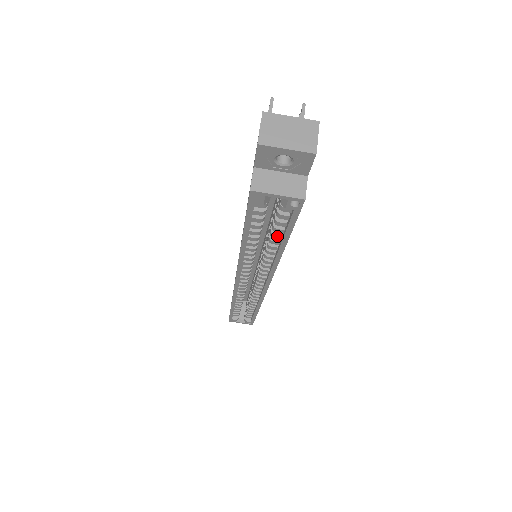
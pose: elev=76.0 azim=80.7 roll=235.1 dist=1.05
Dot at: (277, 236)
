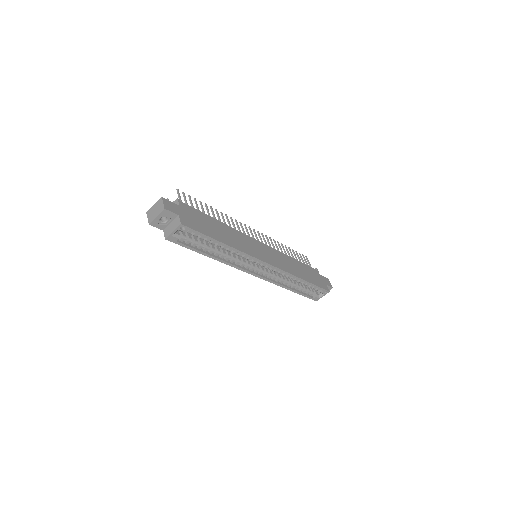
Dot at: (213, 242)
